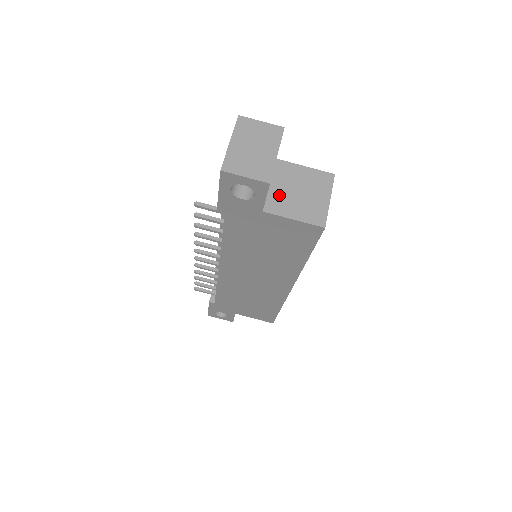
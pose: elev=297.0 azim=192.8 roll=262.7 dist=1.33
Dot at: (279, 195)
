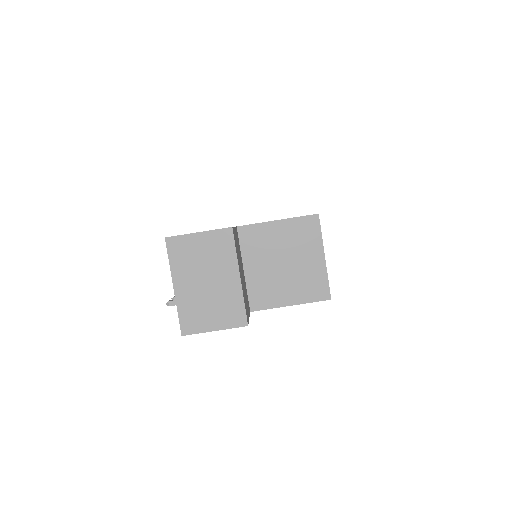
Dot at: (260, 280)
